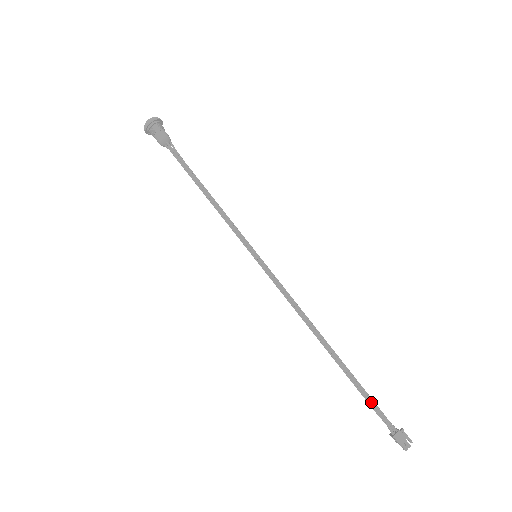
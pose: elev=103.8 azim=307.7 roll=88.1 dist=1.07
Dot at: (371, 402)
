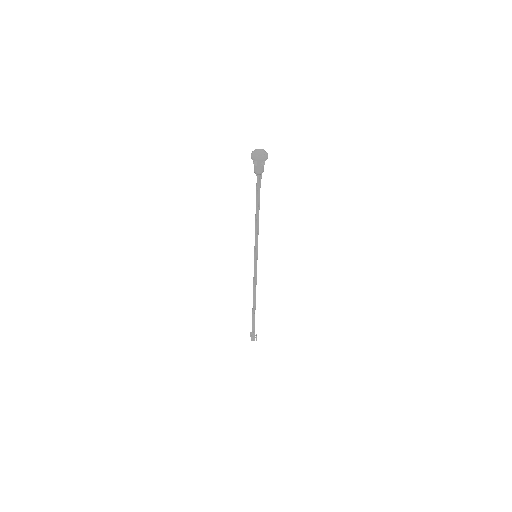
Dot at: (253, 325)
